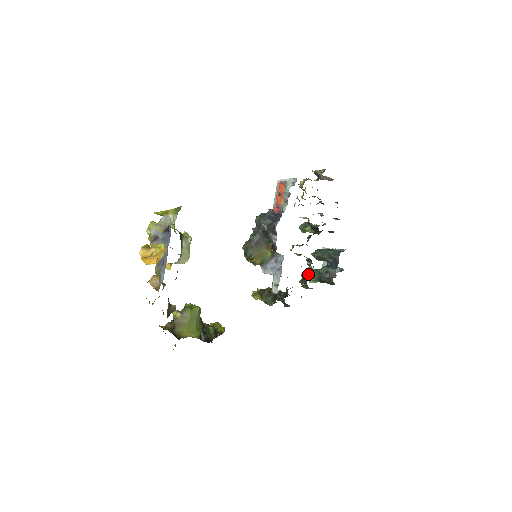
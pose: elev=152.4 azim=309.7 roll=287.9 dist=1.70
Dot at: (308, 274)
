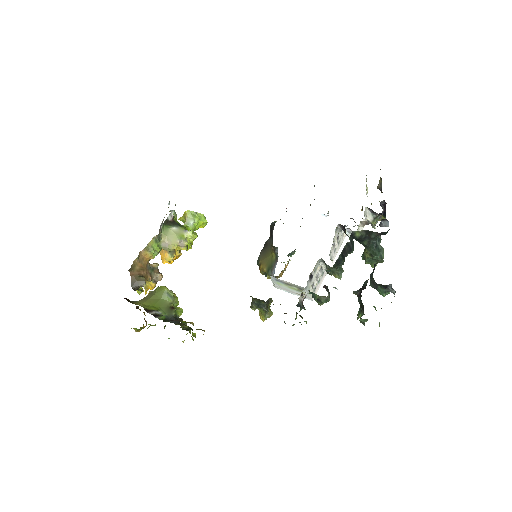
Dot at: occluded
